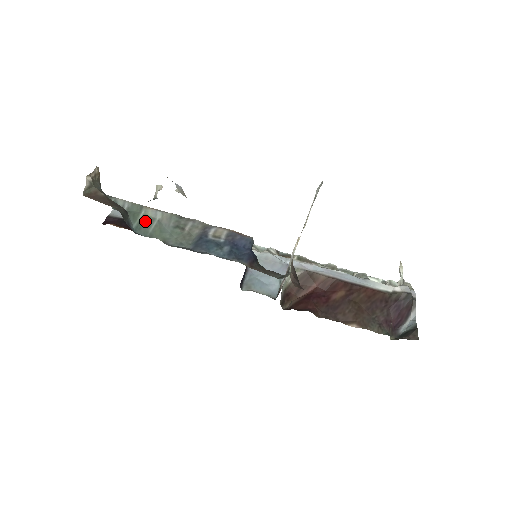
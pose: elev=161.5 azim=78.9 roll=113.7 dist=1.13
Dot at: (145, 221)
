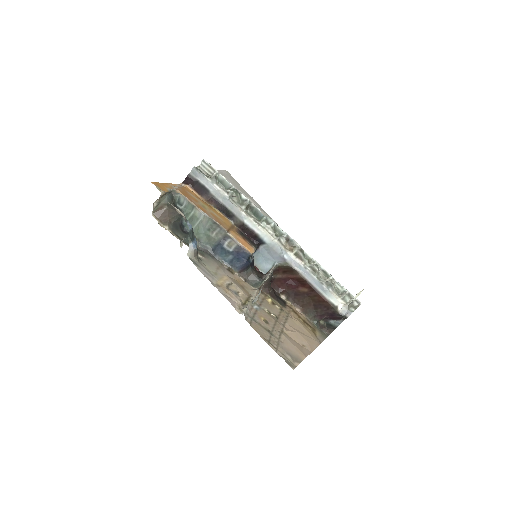
Dot at: (193, 219)
